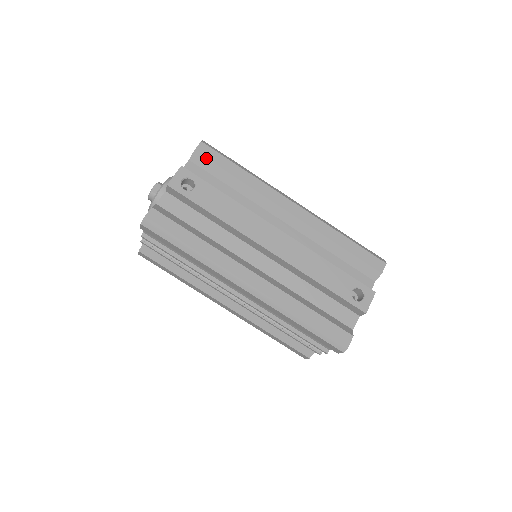
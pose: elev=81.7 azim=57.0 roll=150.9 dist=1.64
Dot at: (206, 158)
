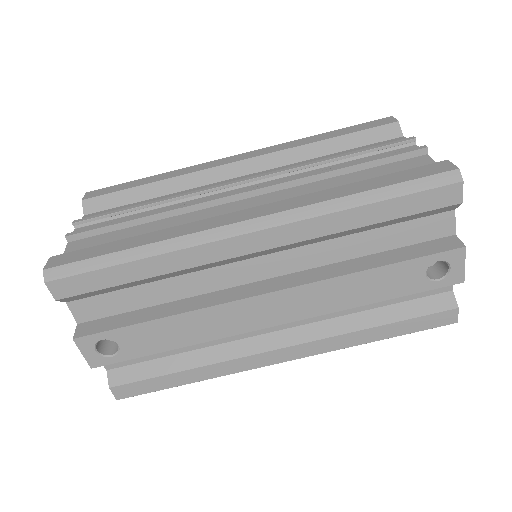
Dot at: (79, 295)
